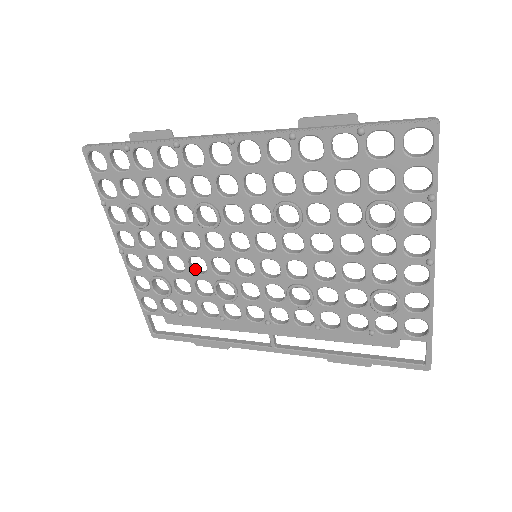
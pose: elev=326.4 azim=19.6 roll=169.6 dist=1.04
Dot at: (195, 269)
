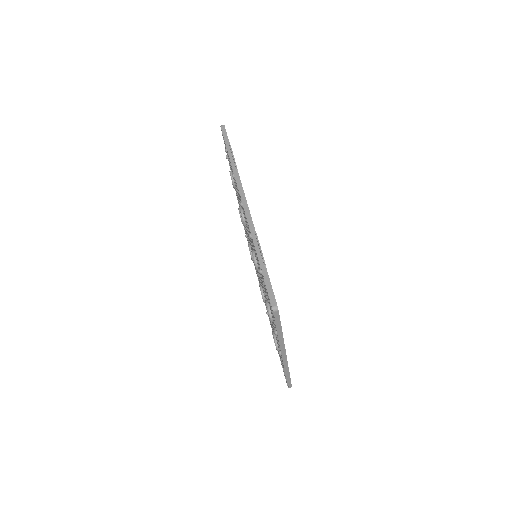
Dot at: occluded
